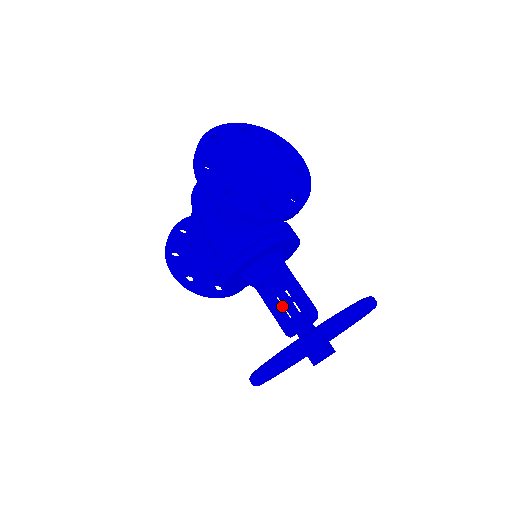
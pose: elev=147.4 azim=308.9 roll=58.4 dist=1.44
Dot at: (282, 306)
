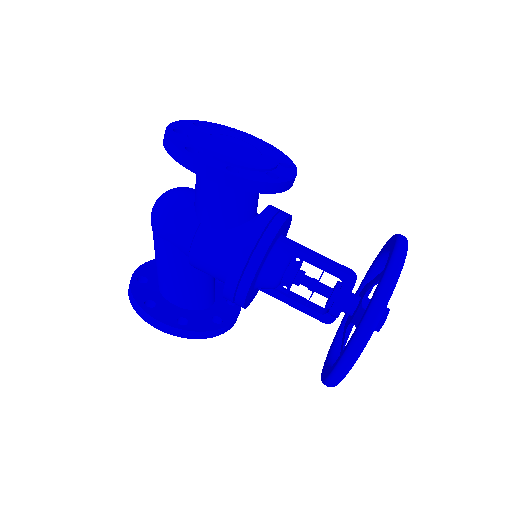
Dot at: (315, 288)
